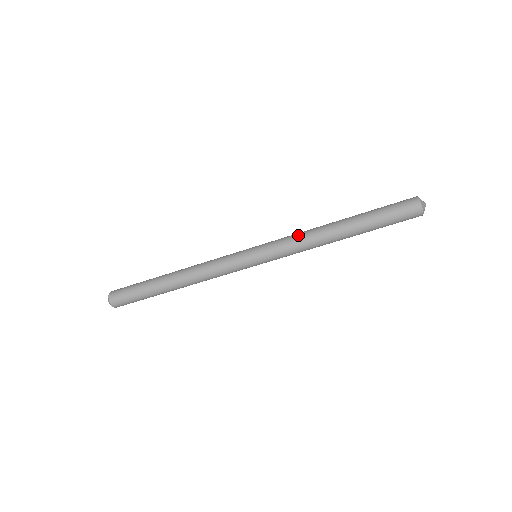
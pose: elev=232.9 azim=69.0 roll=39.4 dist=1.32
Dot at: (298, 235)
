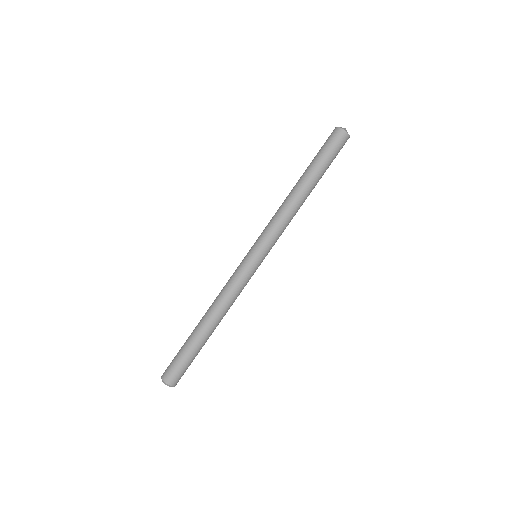
Dot at: (275, 215)
